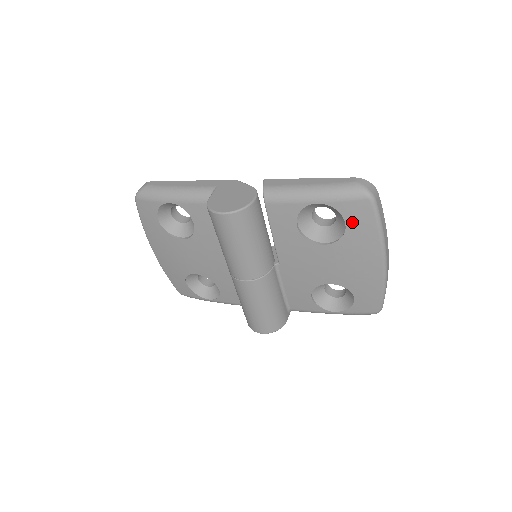
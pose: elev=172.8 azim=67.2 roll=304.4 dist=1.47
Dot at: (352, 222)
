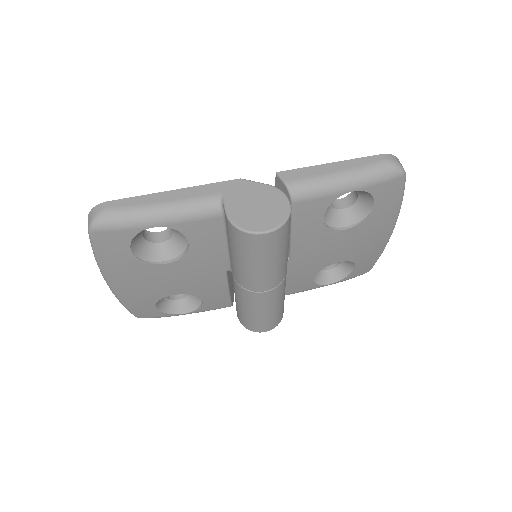
Dot at: (381, 201)
